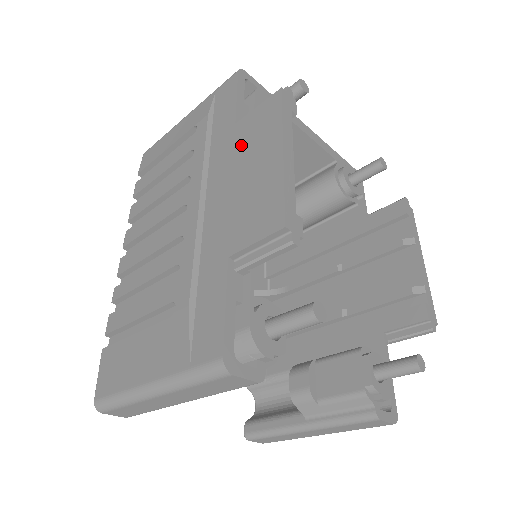
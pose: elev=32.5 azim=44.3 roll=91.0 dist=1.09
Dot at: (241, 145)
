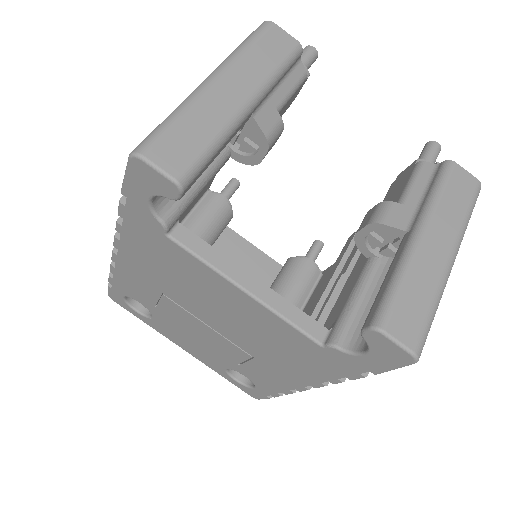
Dot at: occluded
